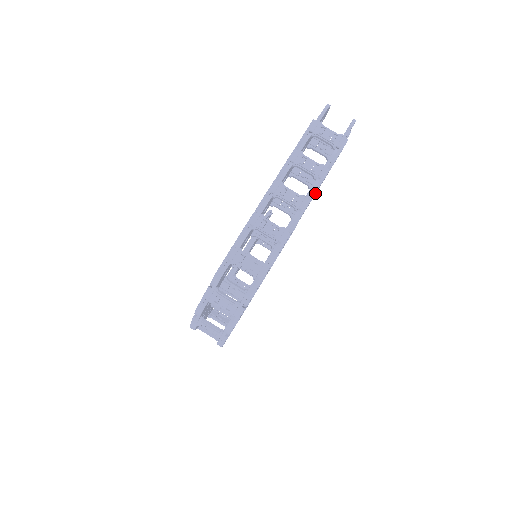
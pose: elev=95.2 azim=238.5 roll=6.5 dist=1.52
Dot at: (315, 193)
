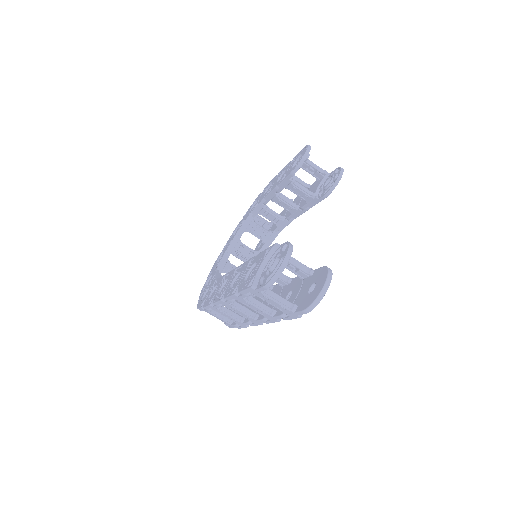
Dot at: (266, 323)
